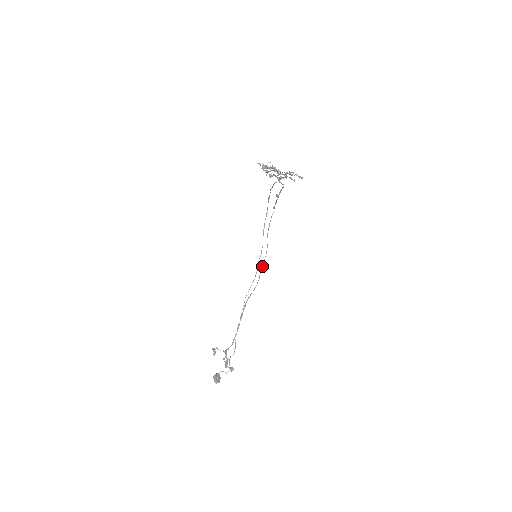
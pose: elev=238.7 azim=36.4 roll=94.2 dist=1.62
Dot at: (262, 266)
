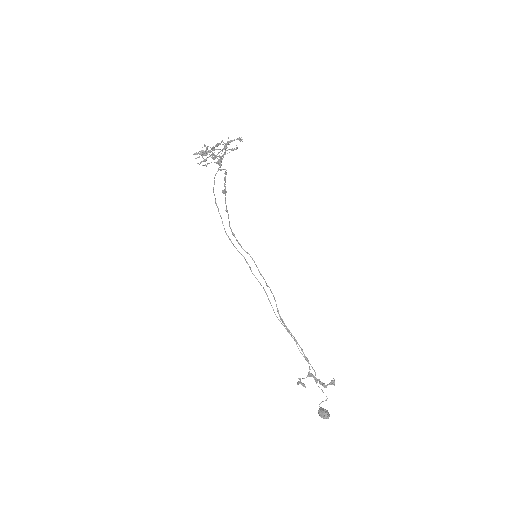
Dot at: occluded
